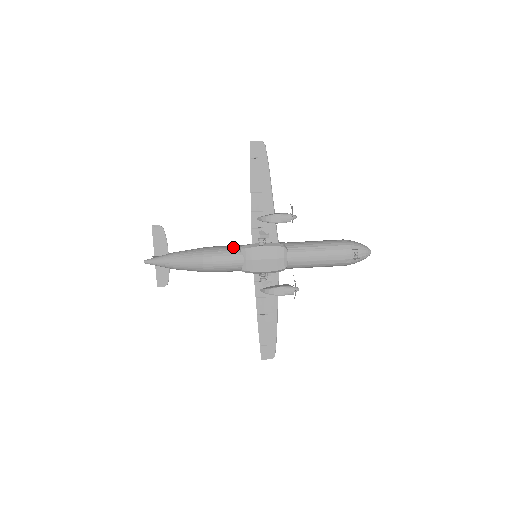
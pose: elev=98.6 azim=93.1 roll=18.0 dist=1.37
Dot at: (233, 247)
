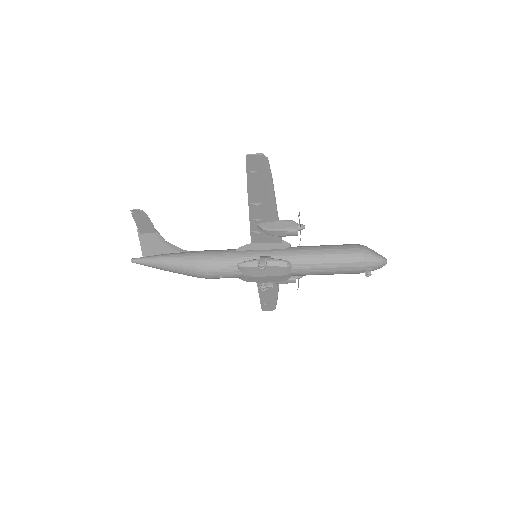
Dot at: (229, 261)
